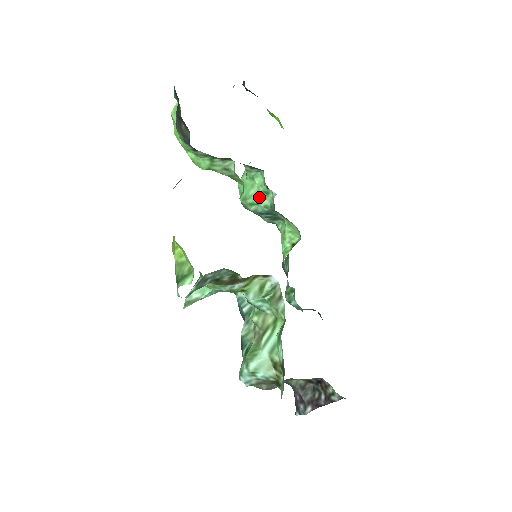
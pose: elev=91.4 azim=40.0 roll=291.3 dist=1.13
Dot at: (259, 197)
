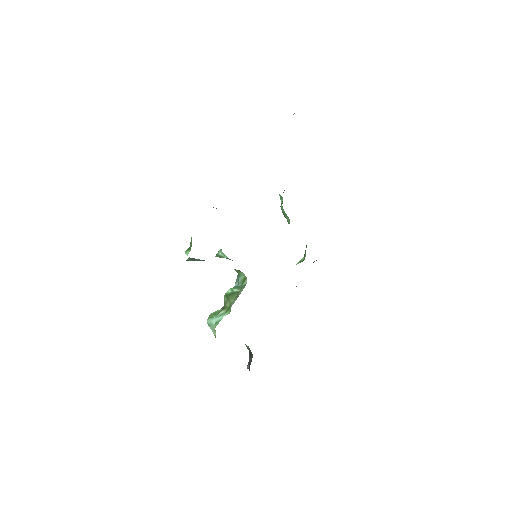
Dot at: (285, 213)
